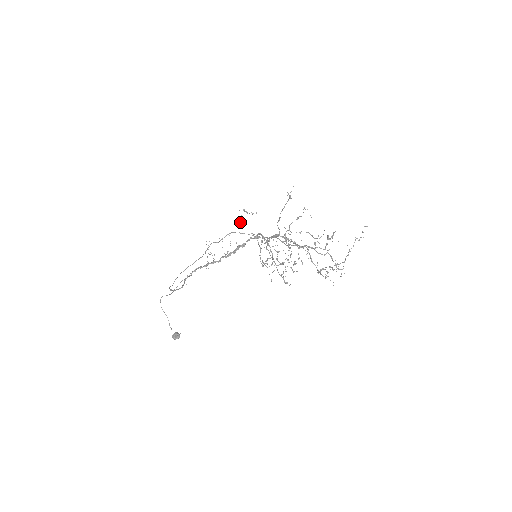
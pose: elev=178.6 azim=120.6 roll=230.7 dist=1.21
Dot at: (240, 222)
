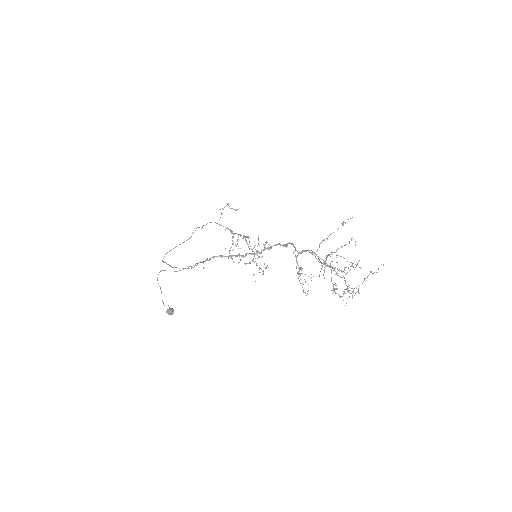
Dot at: (221, 214)
